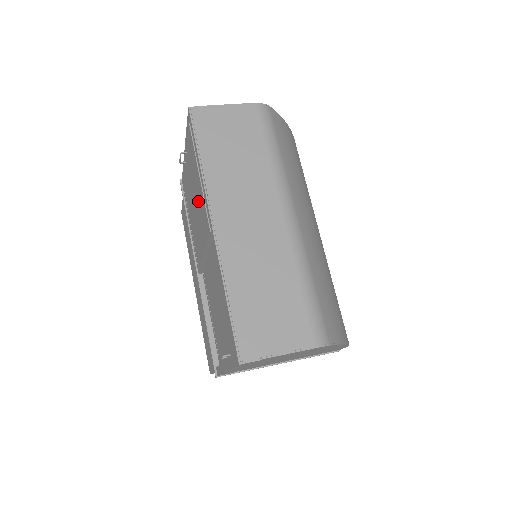
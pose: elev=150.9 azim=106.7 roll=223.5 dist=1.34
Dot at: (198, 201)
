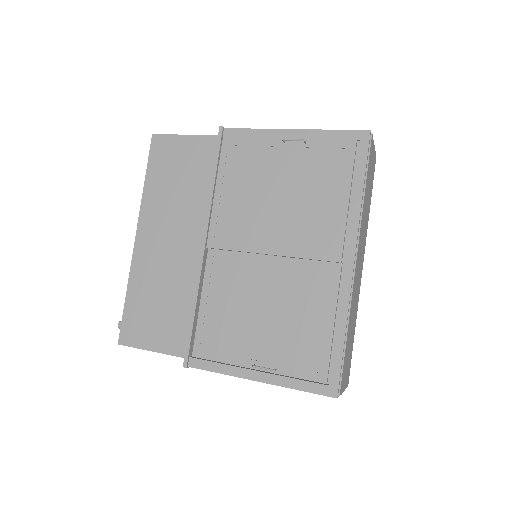
Dot at: (311, 208)
